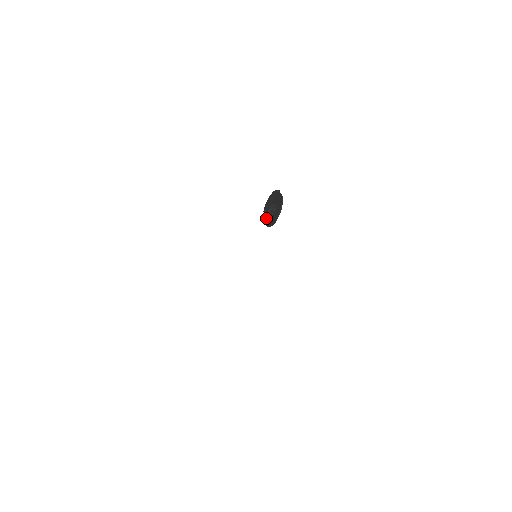
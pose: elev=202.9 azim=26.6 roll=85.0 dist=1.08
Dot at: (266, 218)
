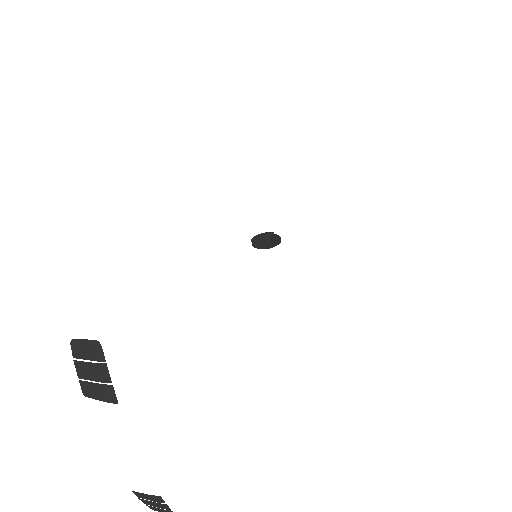
Dot at: (256, 243)
